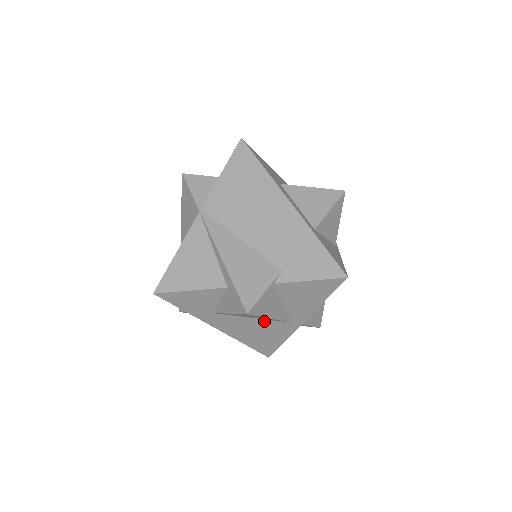
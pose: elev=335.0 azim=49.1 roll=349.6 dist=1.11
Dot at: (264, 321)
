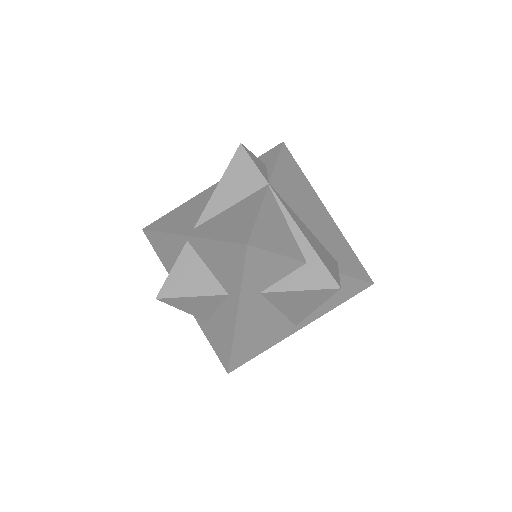
Dot at: (281, 318)
